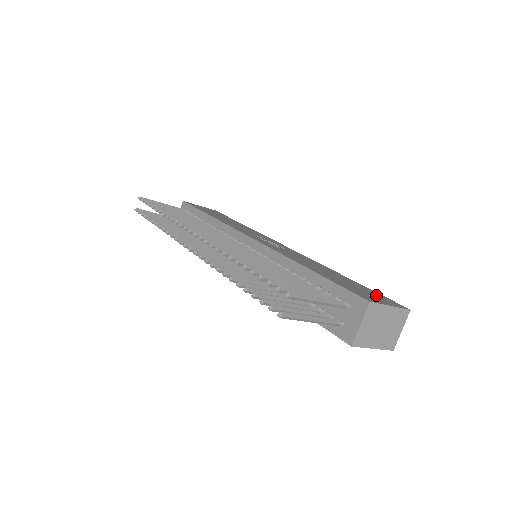
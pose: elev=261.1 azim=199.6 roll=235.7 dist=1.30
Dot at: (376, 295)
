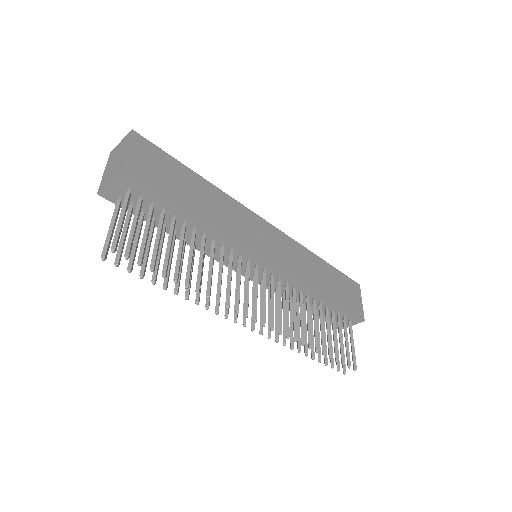
Dot at: (350, 287)
